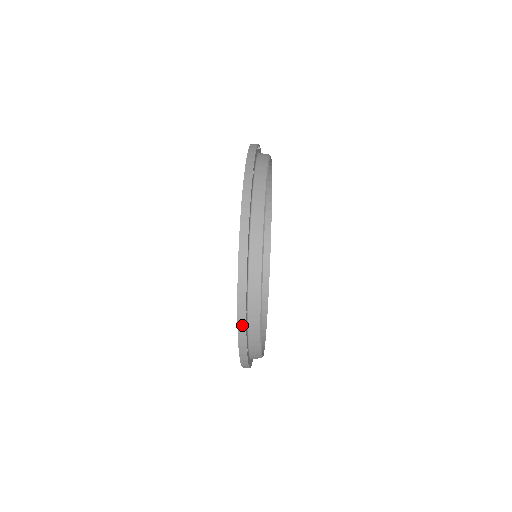
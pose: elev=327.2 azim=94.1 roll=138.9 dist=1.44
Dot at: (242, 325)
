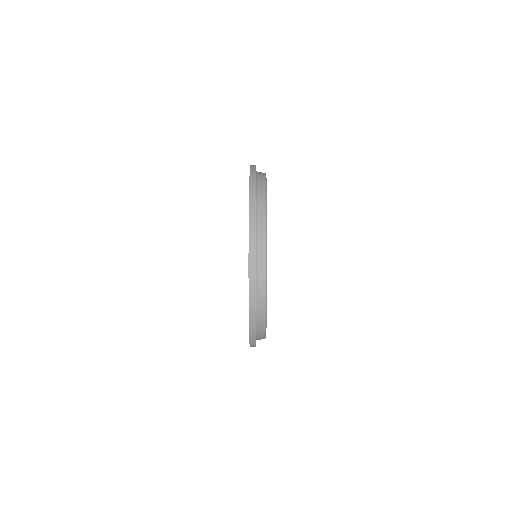
Dot at: (252, 288)
